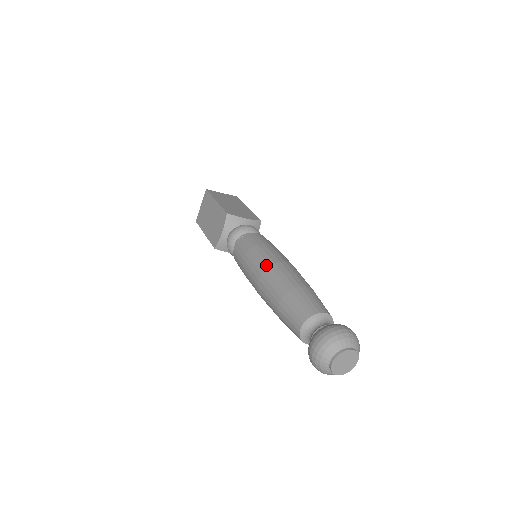
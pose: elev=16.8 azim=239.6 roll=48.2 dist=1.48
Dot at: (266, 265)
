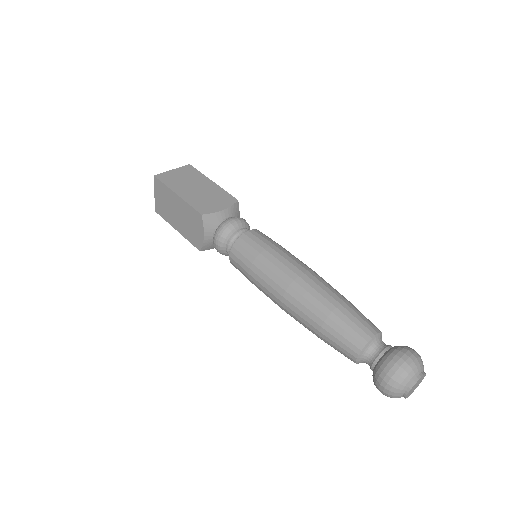
Dot at: (284, 285)
